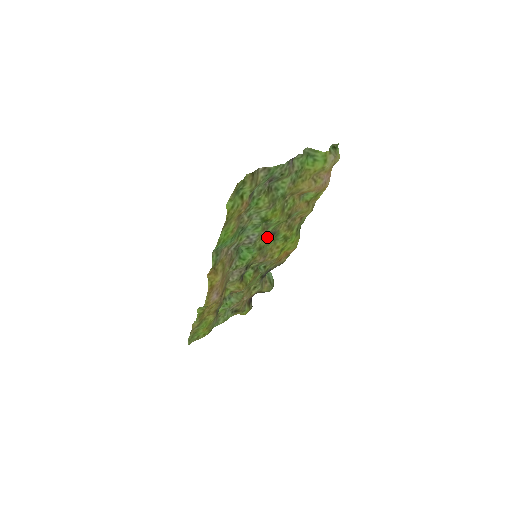
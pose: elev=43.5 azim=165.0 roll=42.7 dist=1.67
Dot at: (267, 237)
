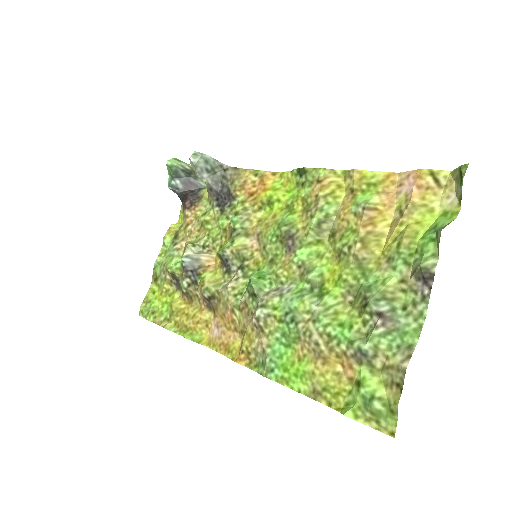
Dot at: (288, 254)
